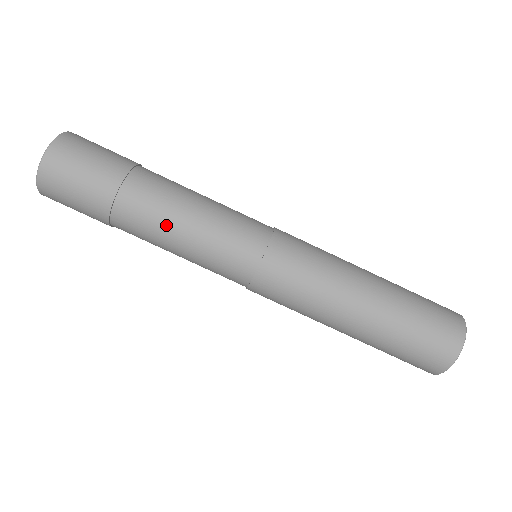
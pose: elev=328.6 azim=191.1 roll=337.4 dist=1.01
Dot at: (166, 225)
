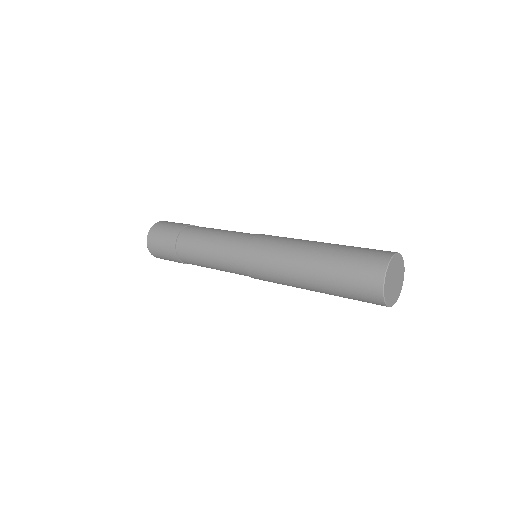
Dot at: (202, 238)
